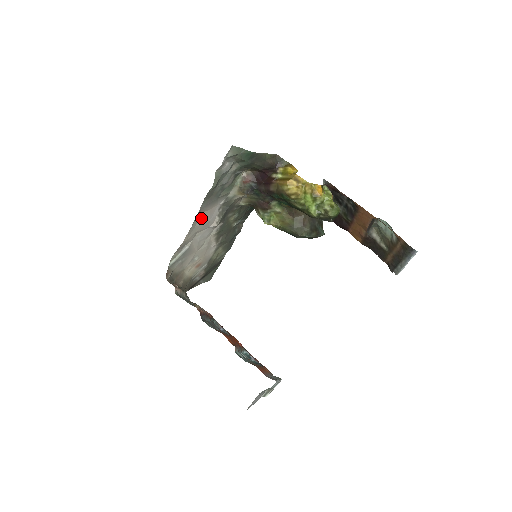
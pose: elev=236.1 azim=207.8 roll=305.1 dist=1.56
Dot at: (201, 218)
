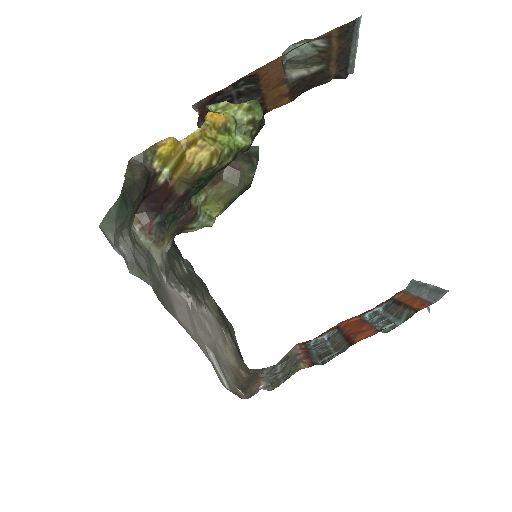
Dot at: (183, 321)
